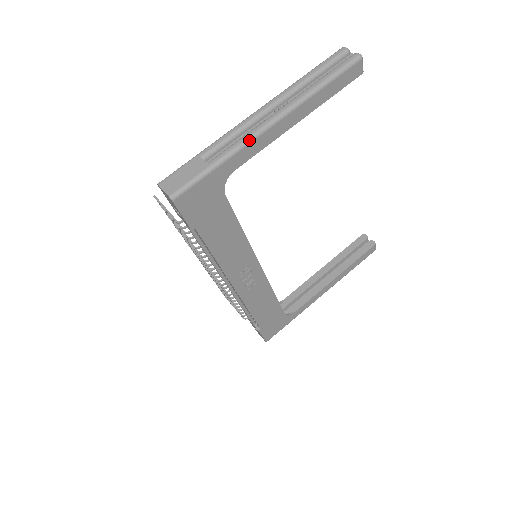
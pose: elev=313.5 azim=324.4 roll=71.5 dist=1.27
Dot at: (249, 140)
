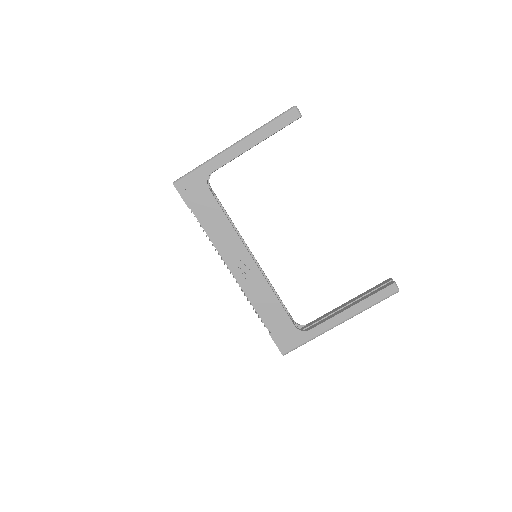
Dot at: (219, 154)
